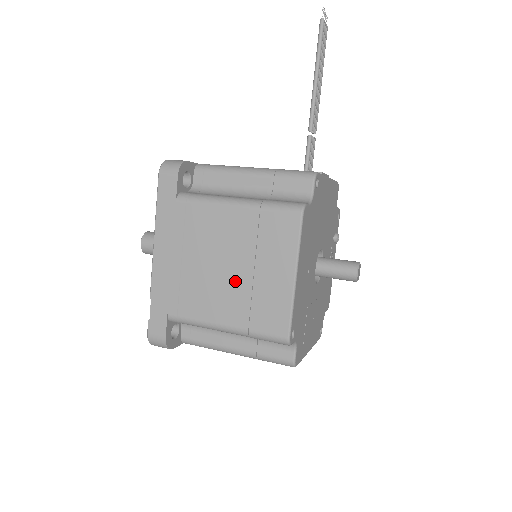
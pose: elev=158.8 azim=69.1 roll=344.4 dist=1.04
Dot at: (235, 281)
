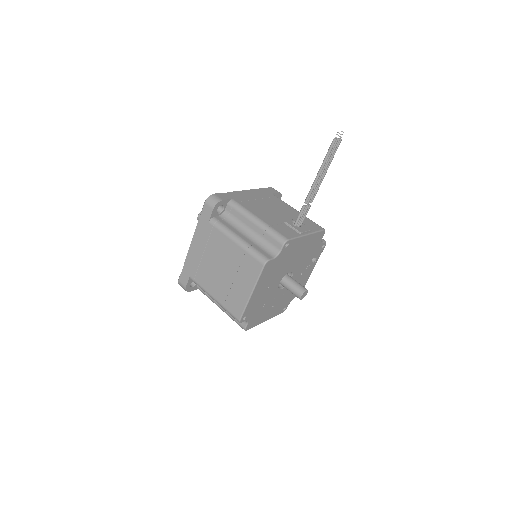
Dot at: (224, 279)
